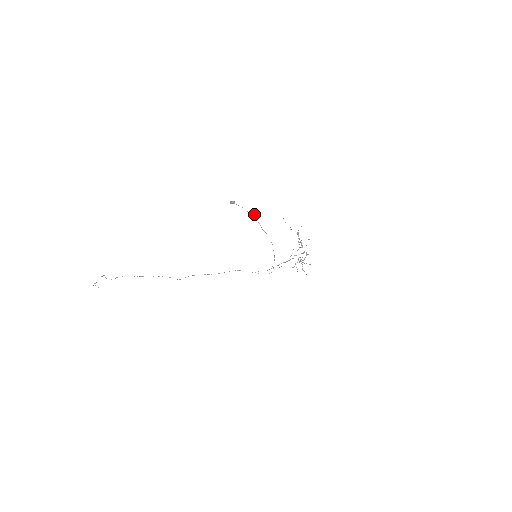
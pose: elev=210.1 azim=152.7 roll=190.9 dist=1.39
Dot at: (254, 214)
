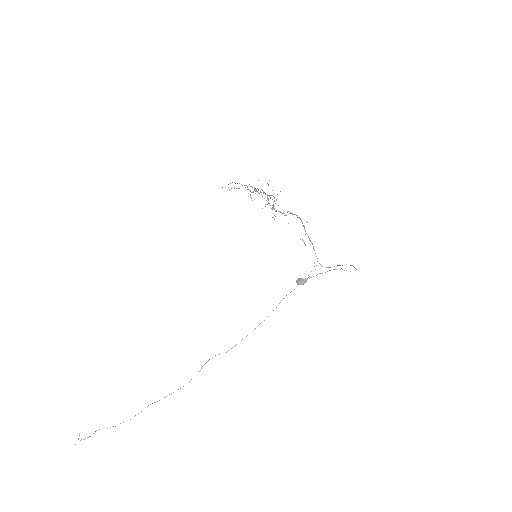
Dot at: (336, 269)
